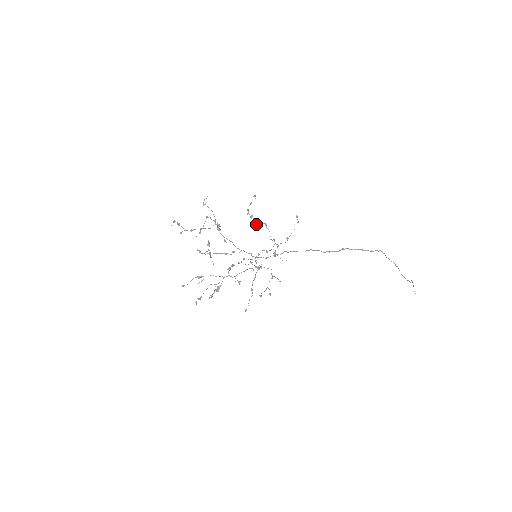
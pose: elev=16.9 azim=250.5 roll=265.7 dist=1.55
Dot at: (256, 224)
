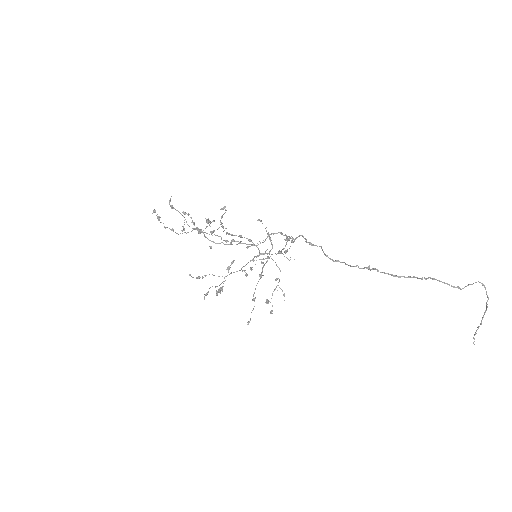
Dot at: (239, 236)
